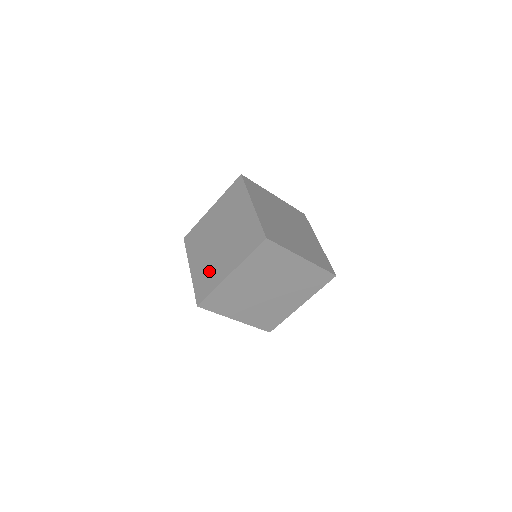
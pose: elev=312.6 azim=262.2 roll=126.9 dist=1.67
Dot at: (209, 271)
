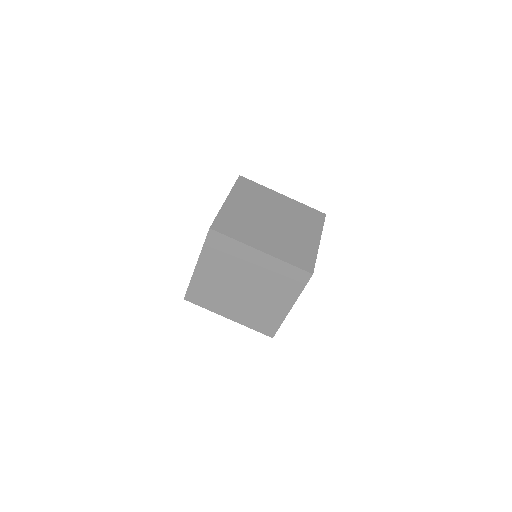
Dot at: occluded
